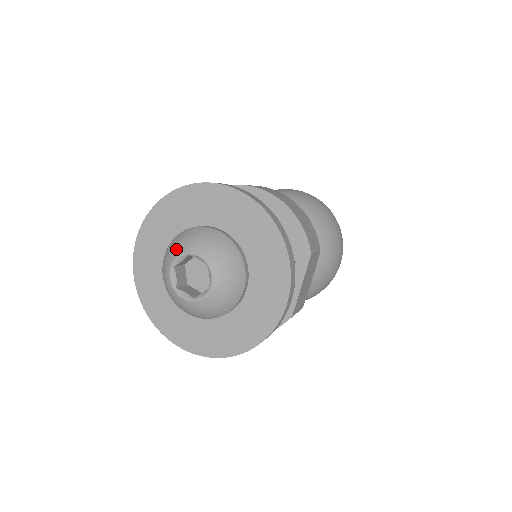
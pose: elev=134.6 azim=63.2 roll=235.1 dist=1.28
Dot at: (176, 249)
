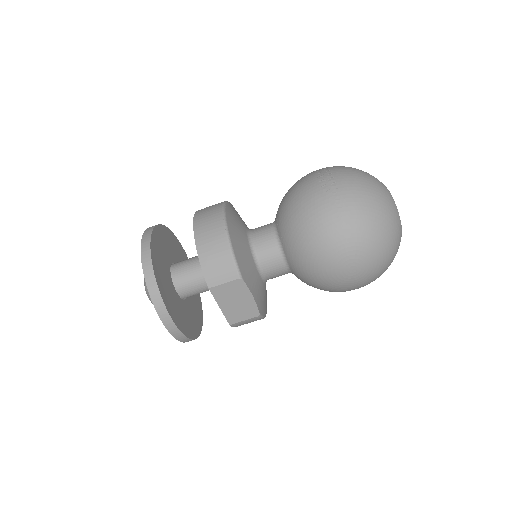
Dot at: occluded
